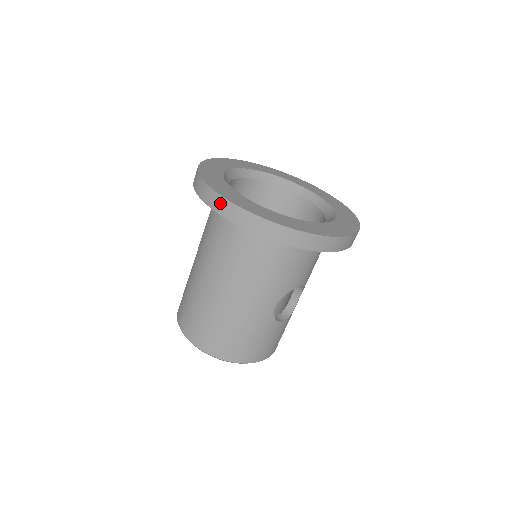
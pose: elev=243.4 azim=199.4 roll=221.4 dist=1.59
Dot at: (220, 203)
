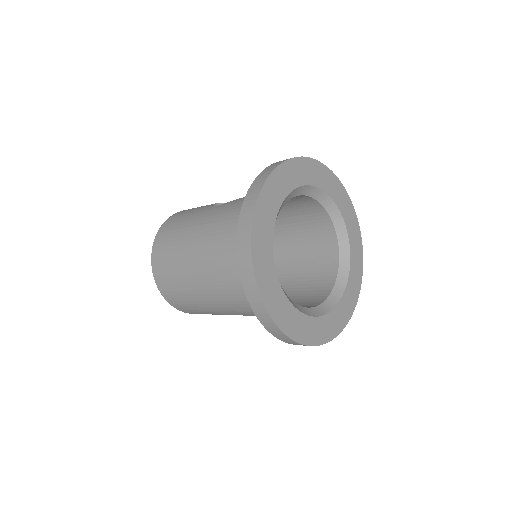
Dot at: (247, 267)
